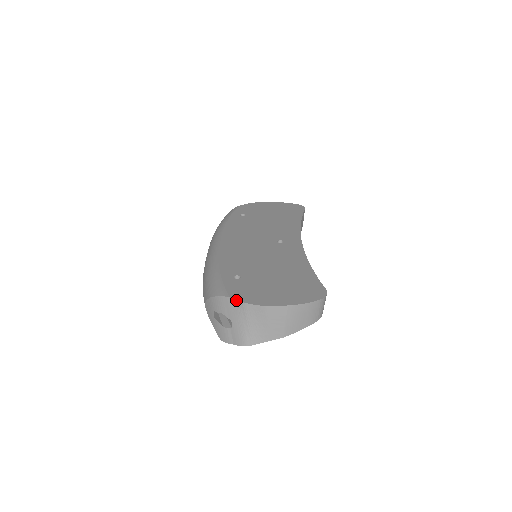
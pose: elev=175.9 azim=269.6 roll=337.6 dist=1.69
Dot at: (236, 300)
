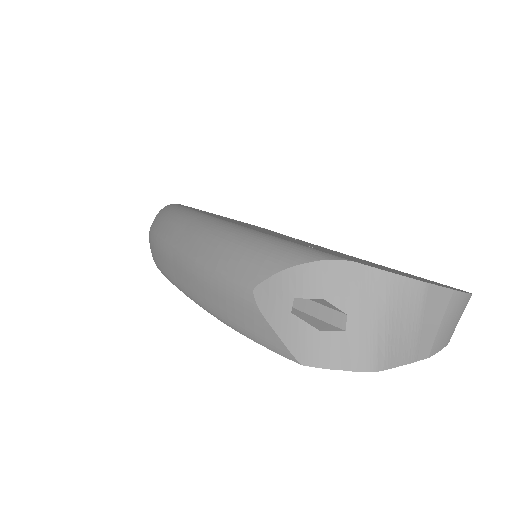
Dot at: (371, 267)
